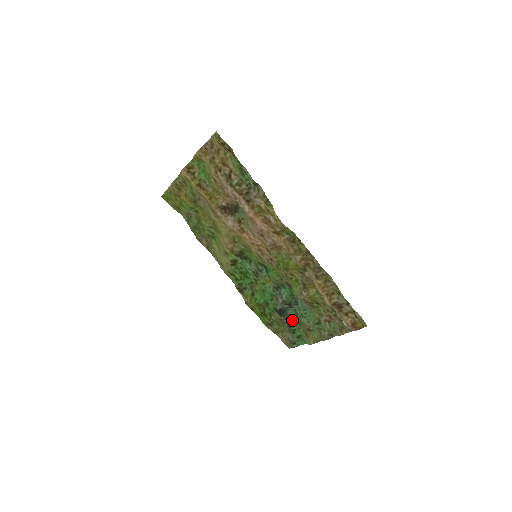
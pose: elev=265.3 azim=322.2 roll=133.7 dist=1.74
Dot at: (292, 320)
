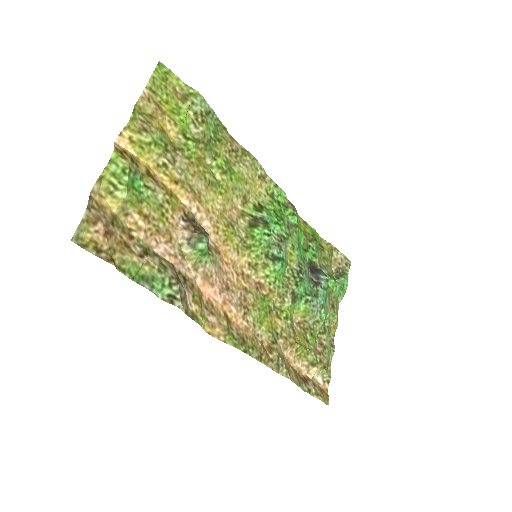
Dot at: occluded
